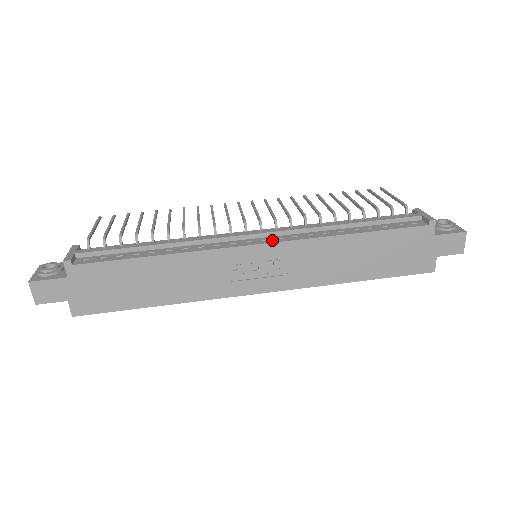
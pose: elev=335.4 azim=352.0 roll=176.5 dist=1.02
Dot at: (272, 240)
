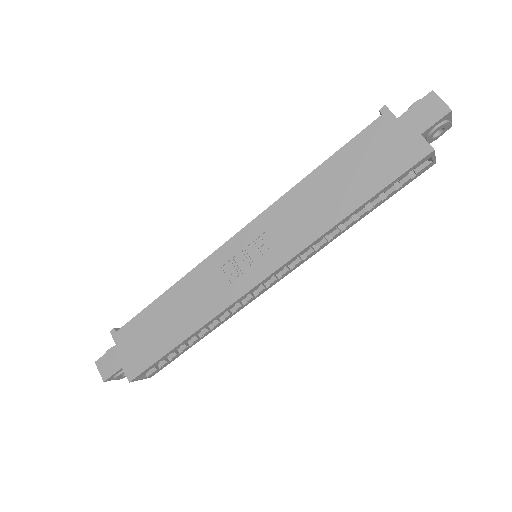
Dot at: (248, 226)
